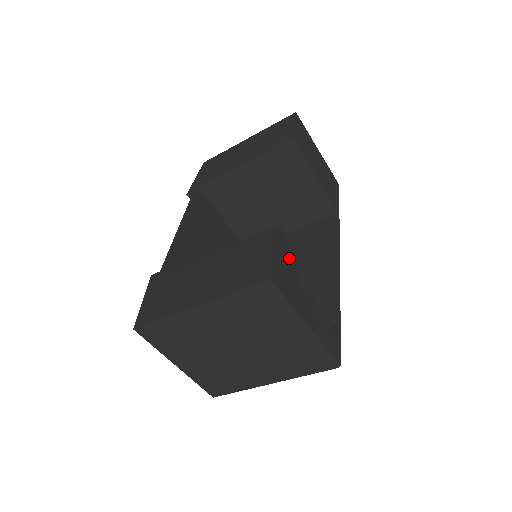
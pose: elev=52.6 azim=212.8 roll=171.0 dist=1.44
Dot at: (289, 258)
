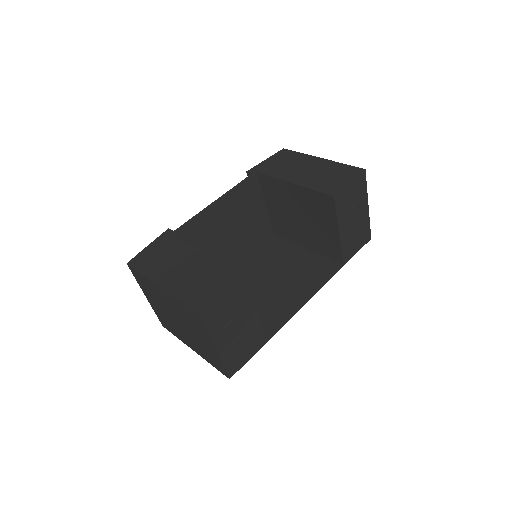
Dot at: (235, 300)
